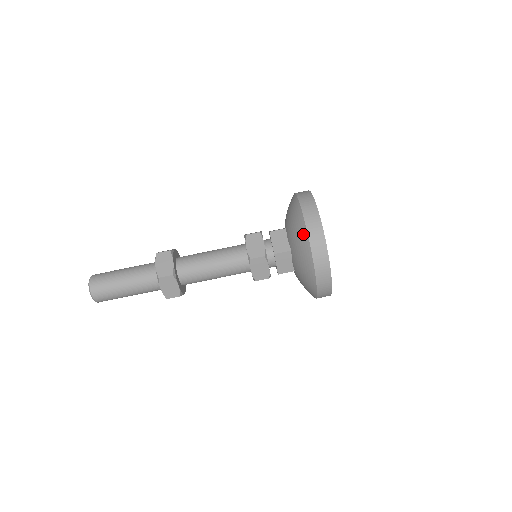
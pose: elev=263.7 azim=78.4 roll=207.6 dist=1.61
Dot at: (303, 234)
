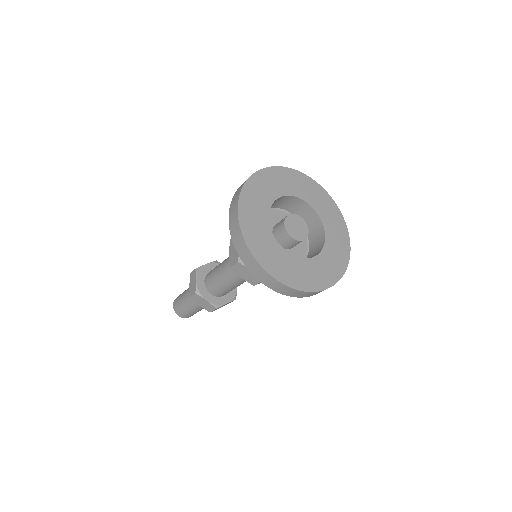
Dot at: occluded
